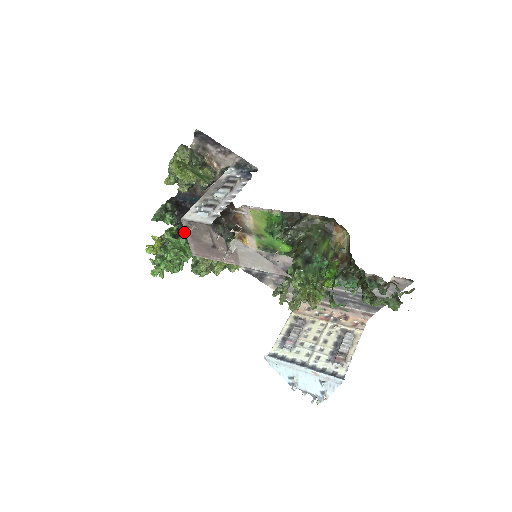
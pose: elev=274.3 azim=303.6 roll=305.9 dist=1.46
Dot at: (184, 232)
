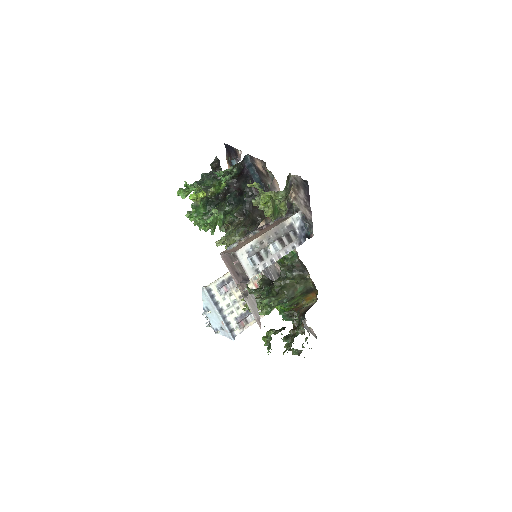
Dot at: (228, 211)
